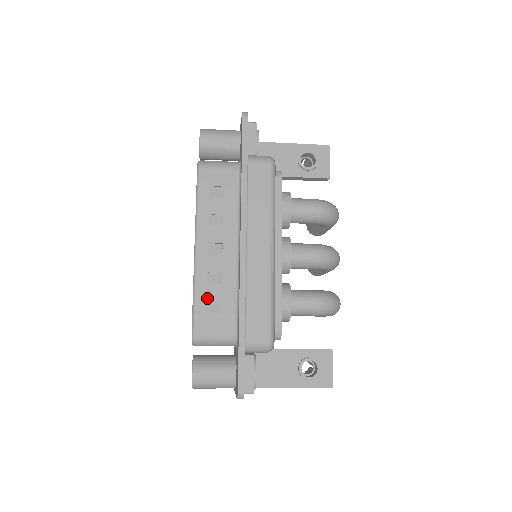
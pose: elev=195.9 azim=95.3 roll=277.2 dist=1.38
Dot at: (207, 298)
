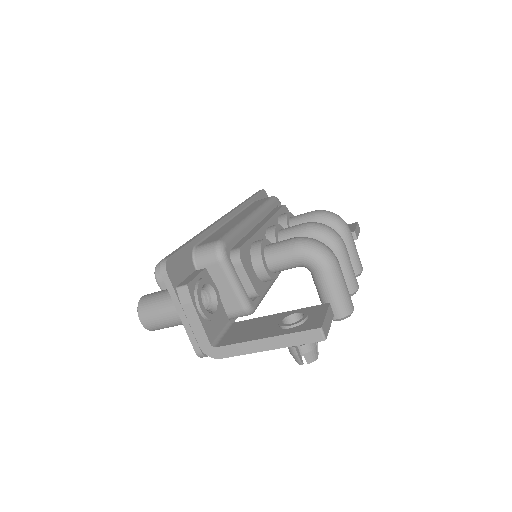
Dot at: occluded
